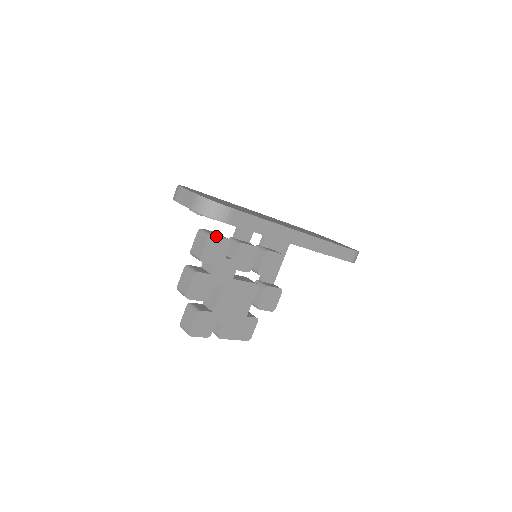
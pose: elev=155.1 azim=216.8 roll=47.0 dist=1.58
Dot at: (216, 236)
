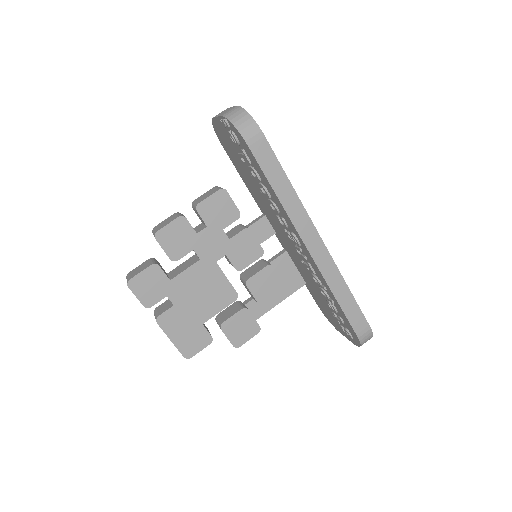
Dot at: (229, 196)
